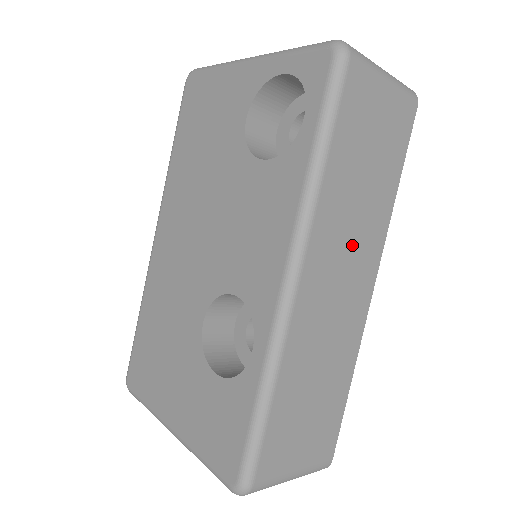
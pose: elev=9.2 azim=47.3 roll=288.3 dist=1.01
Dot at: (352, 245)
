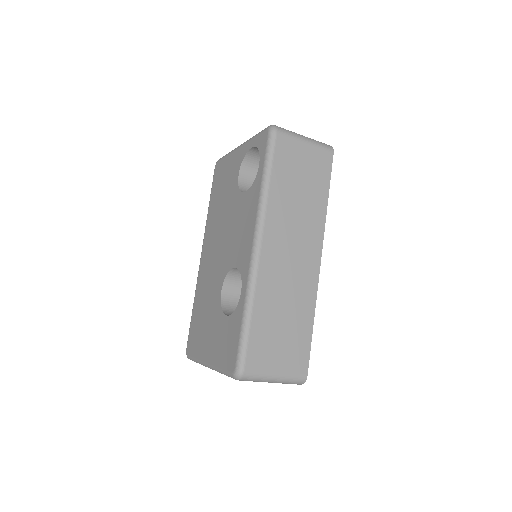
Dot at: (297, 231)
